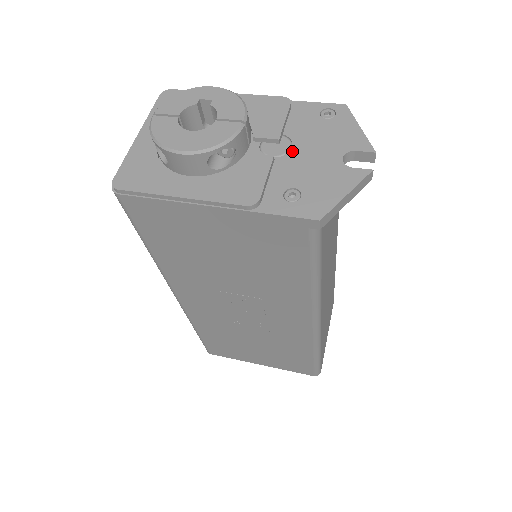
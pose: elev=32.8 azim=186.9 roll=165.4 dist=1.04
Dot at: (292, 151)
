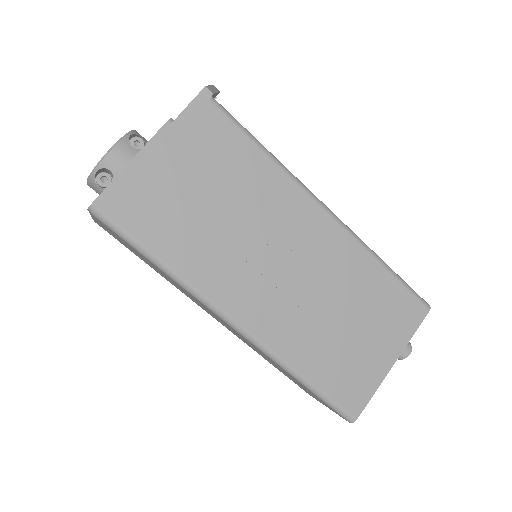
Dot at: occluded
